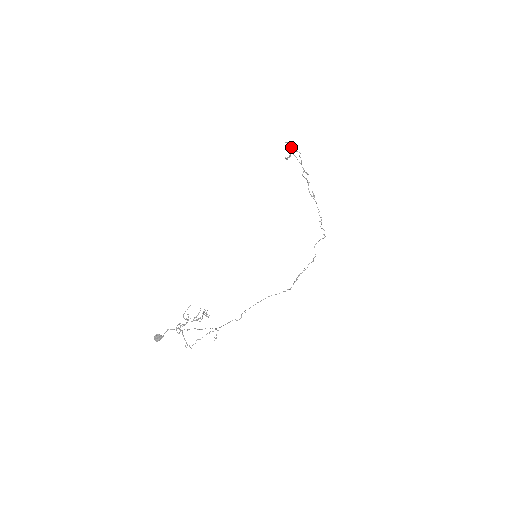
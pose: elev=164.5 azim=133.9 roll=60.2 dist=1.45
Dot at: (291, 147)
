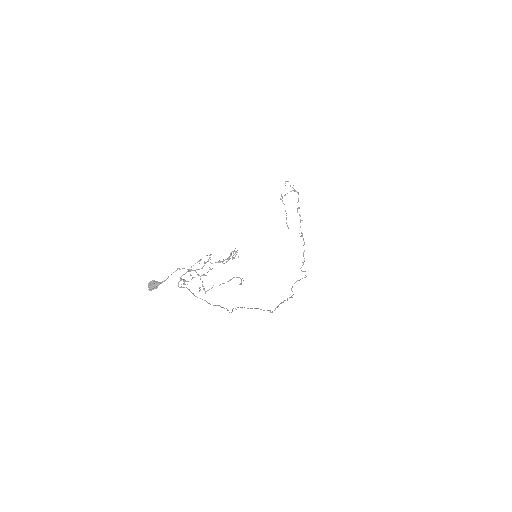
Dot at: occluded
